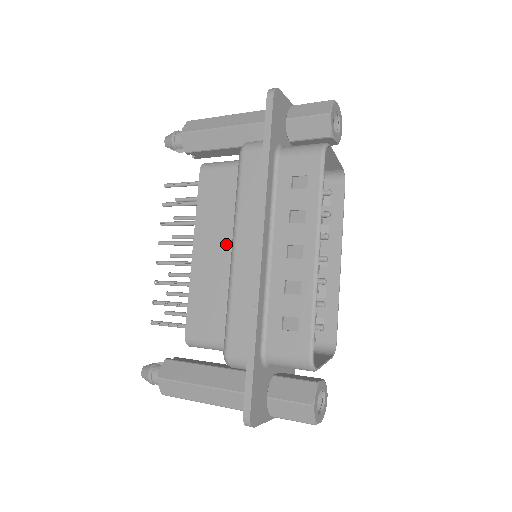
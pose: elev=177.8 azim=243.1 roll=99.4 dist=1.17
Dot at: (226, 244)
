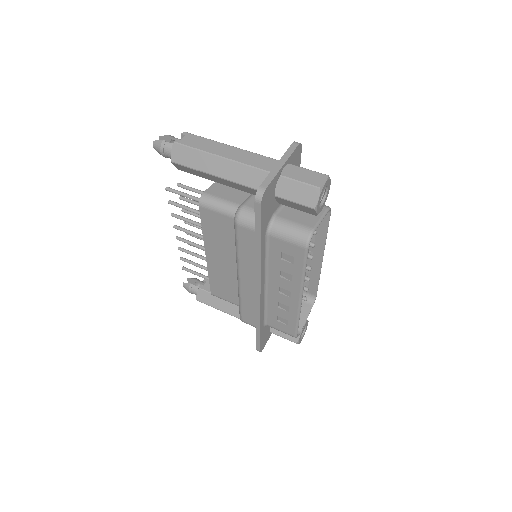
Dot at: (232, 261)
